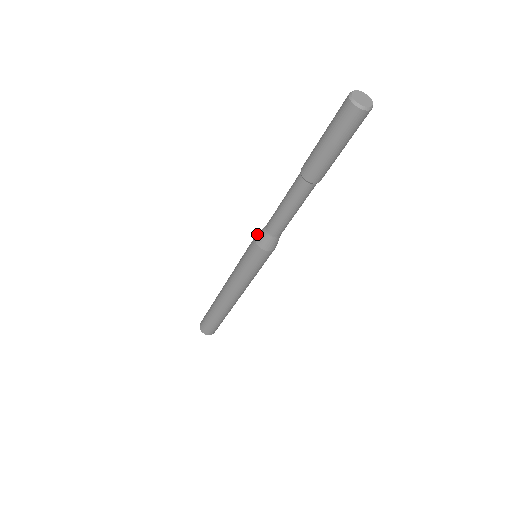
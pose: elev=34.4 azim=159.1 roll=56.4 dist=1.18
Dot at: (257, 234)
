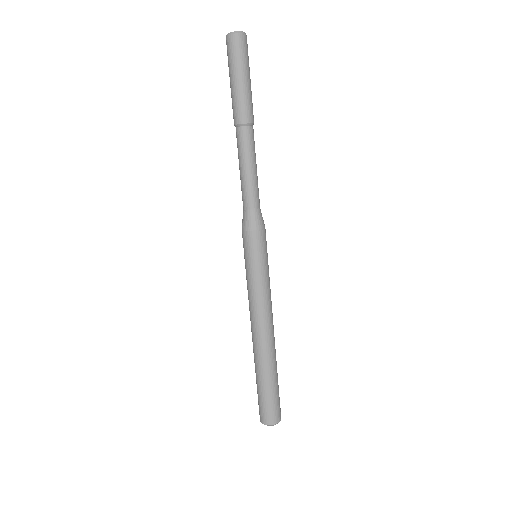
Dot at: occluded
